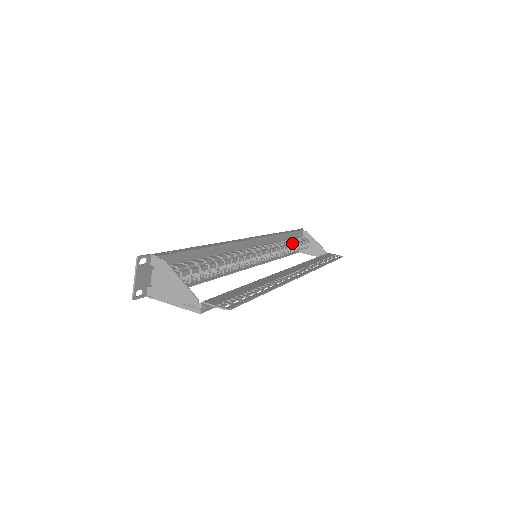
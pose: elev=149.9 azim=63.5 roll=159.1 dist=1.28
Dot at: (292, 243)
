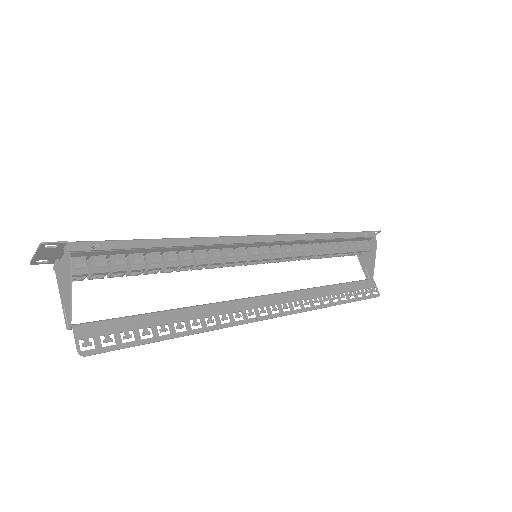
Dot at: (333, 251)
